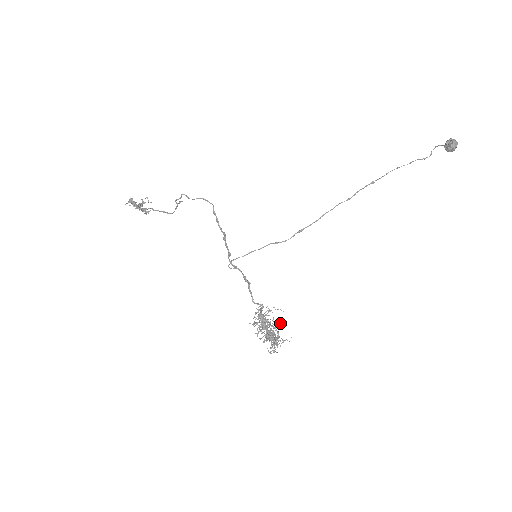
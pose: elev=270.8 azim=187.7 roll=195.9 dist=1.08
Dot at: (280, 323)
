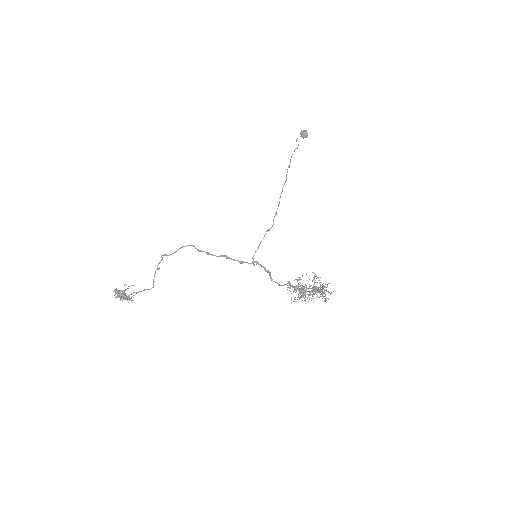
Dot at: (316, 276)
